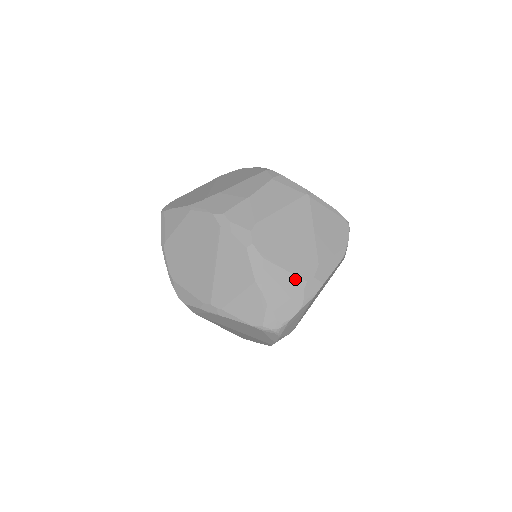
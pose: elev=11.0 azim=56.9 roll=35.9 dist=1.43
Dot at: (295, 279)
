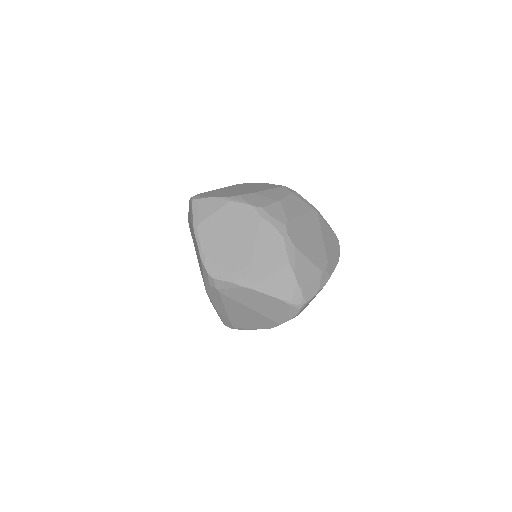
Dot at: (315, 268)
